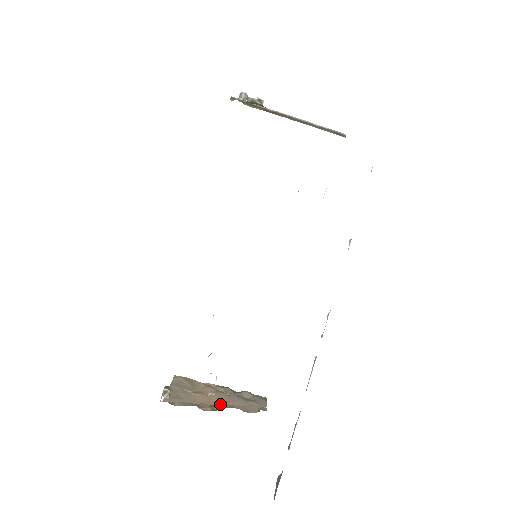
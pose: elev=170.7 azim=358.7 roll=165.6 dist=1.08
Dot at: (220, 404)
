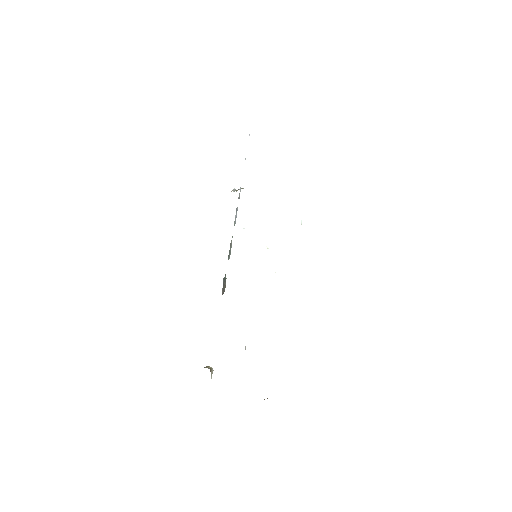
Dot at: occluded
